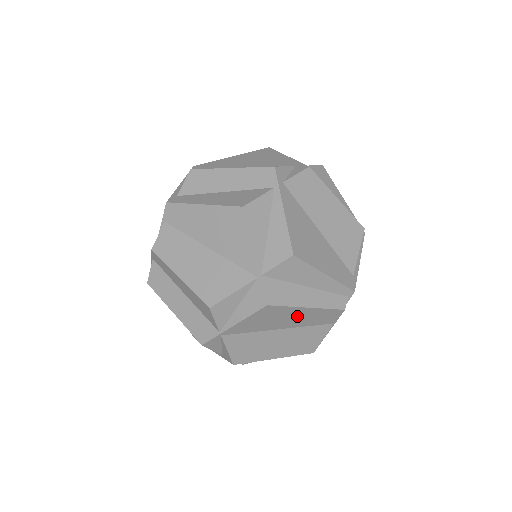
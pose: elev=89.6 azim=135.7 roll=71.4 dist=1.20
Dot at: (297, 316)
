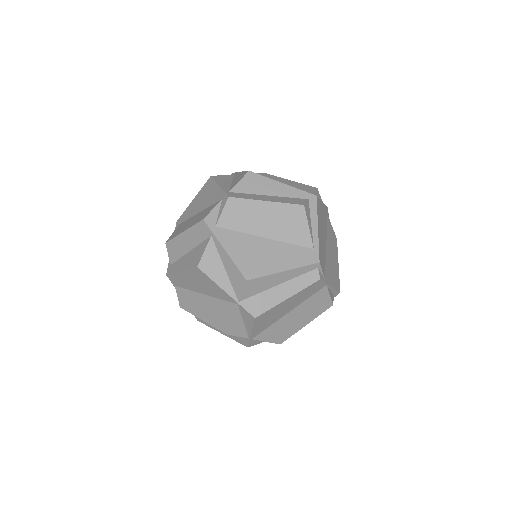
Dot at: (288, 304)
